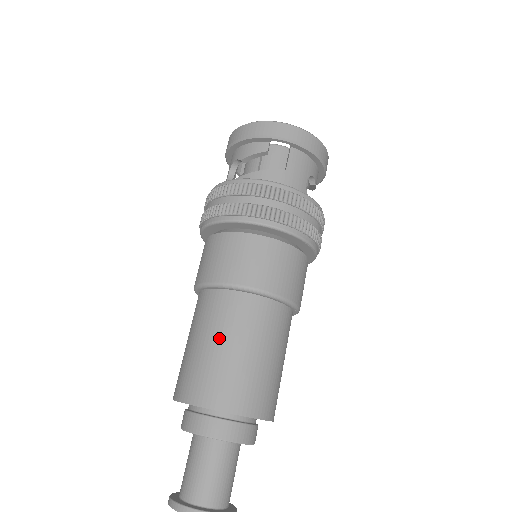
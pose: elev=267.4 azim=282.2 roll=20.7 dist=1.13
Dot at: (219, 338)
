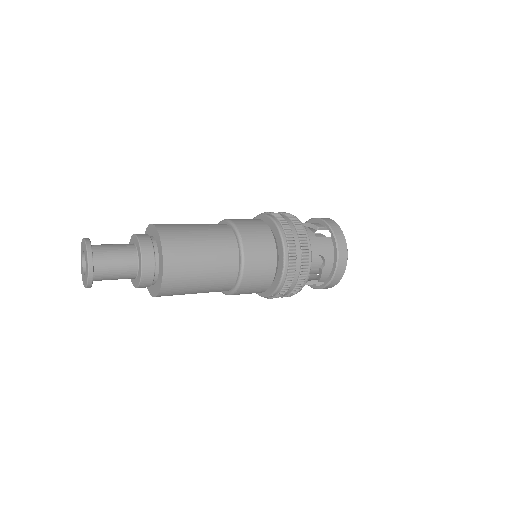
Dot at: (199, 226)
